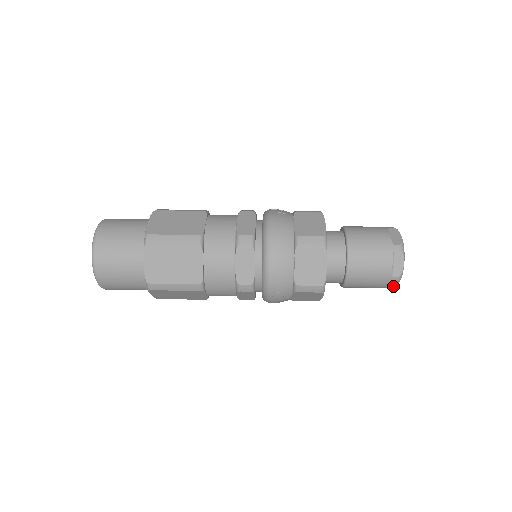
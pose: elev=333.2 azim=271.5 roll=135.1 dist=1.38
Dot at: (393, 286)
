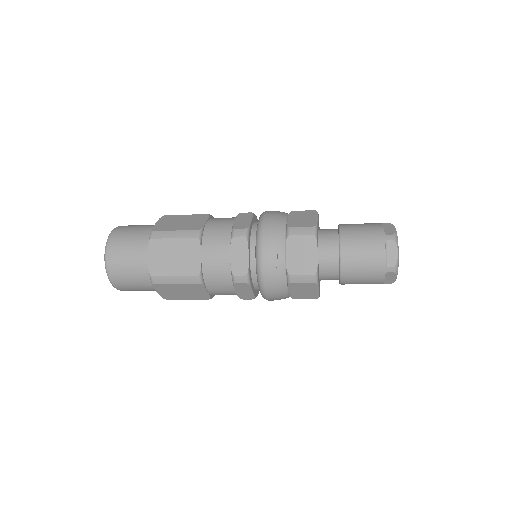
Dot at: (395, 262)
